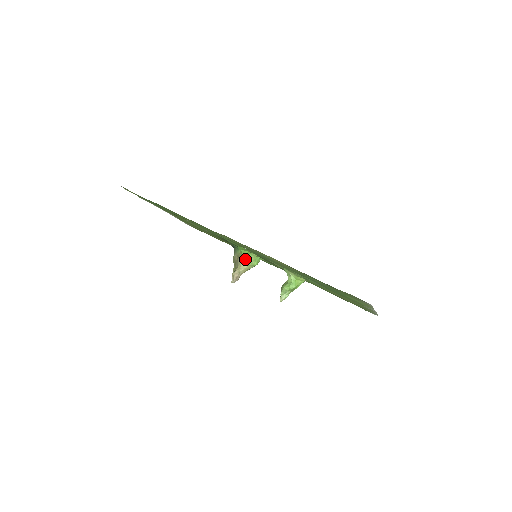
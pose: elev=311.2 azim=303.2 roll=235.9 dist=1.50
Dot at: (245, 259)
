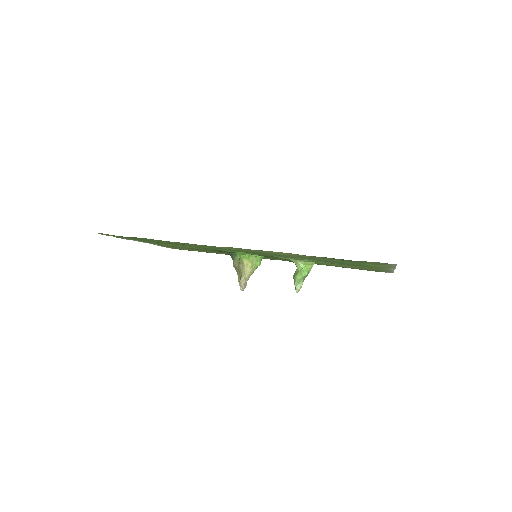
Dot at: (247, 263)
